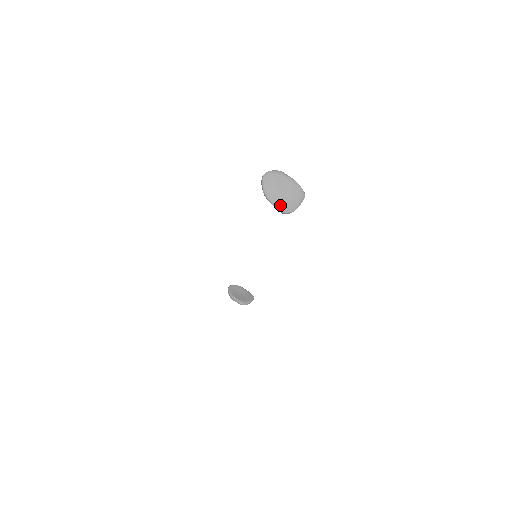
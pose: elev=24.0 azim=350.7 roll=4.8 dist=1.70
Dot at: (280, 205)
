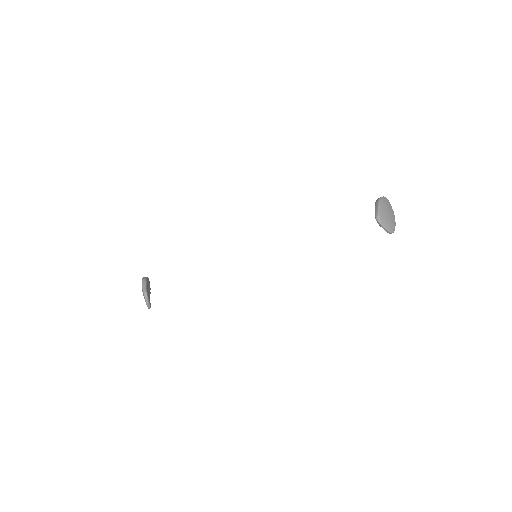
Dot at: (382, 212)
